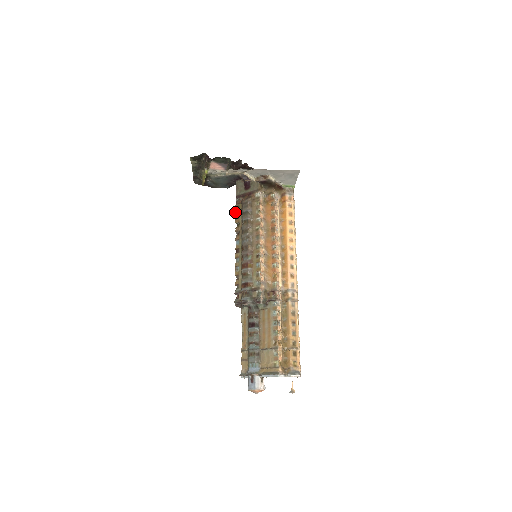
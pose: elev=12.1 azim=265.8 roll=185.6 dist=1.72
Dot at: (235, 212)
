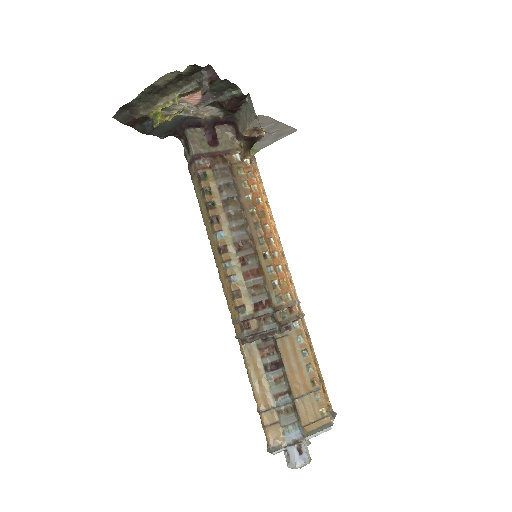
Dot at: (202, 183)
